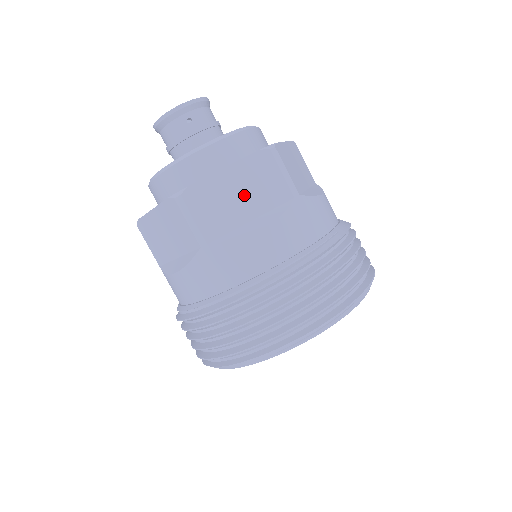
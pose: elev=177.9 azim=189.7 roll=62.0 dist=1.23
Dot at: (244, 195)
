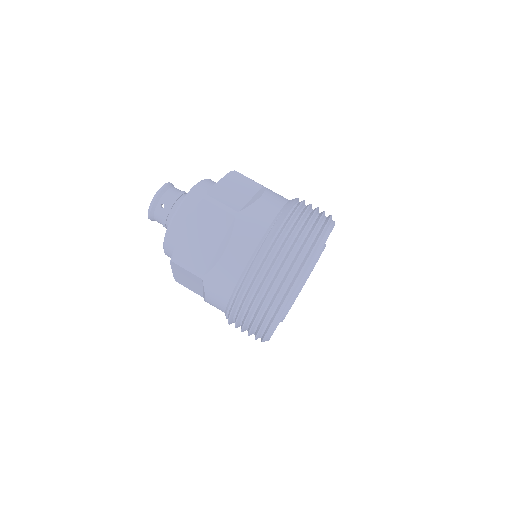
Dot at: (206, 235)
